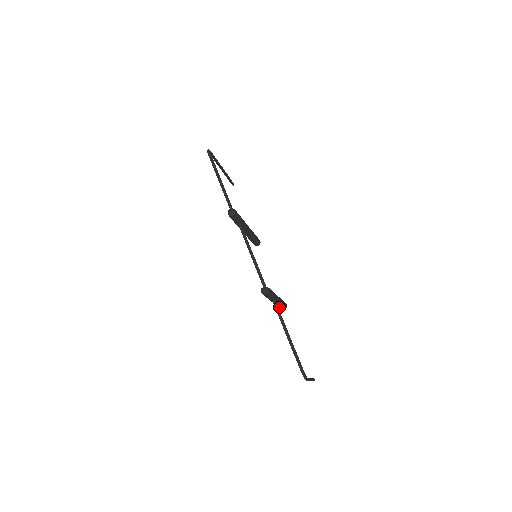
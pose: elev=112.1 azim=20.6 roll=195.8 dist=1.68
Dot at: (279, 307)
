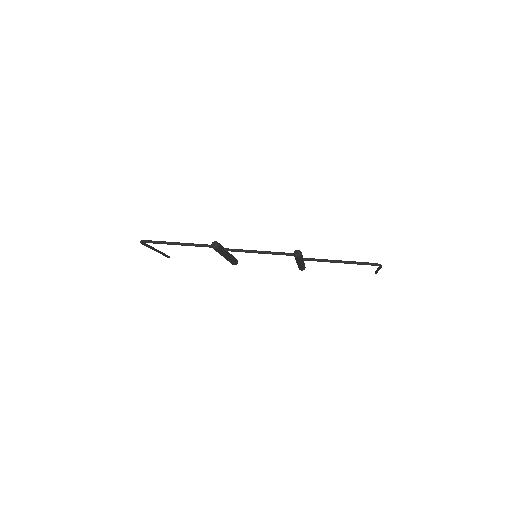
Dot at: occluded
